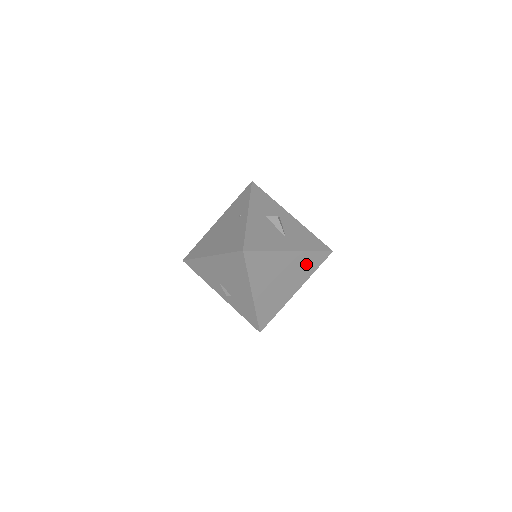
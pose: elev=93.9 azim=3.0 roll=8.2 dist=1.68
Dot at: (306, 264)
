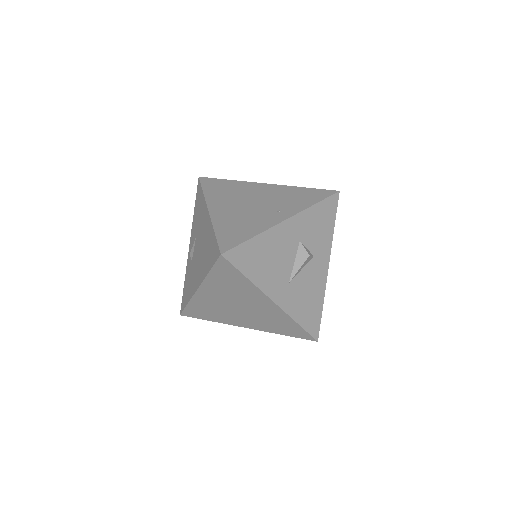
Dot at: (279, 323)
